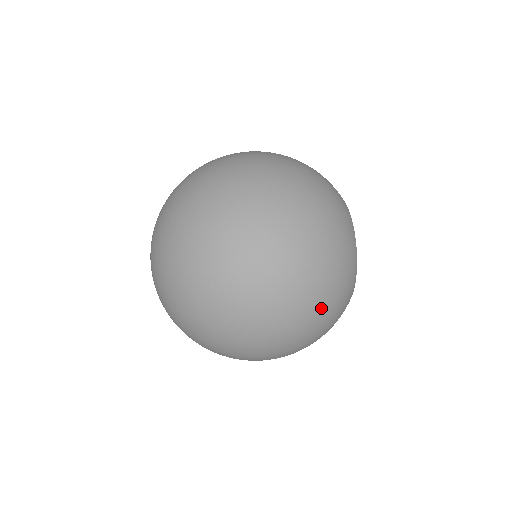
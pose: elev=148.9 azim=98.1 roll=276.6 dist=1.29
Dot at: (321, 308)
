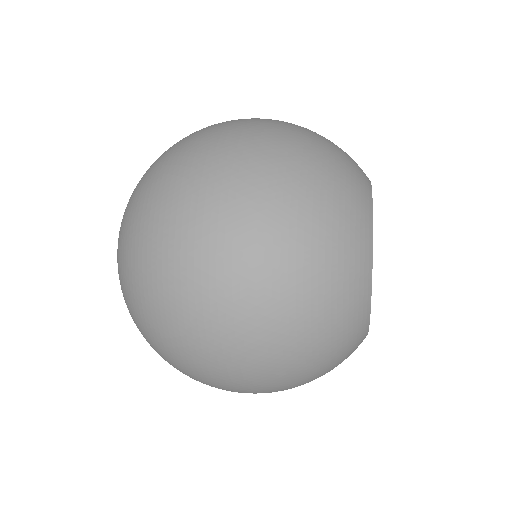
Dot at: (299, 359)
